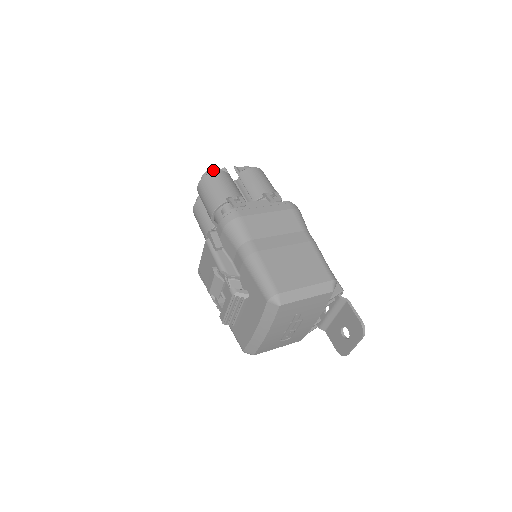
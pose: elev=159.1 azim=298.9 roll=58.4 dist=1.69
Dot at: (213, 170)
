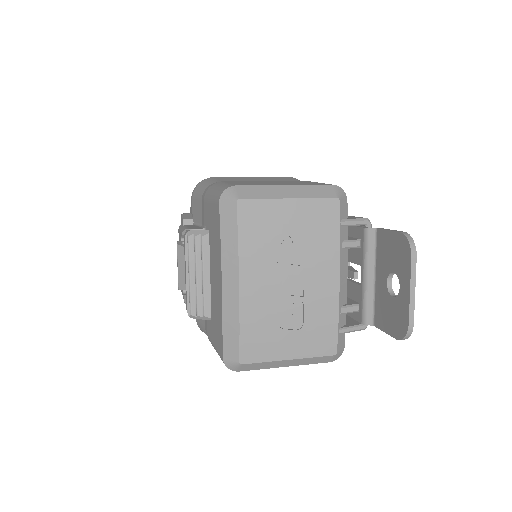
Dot at: occluded
